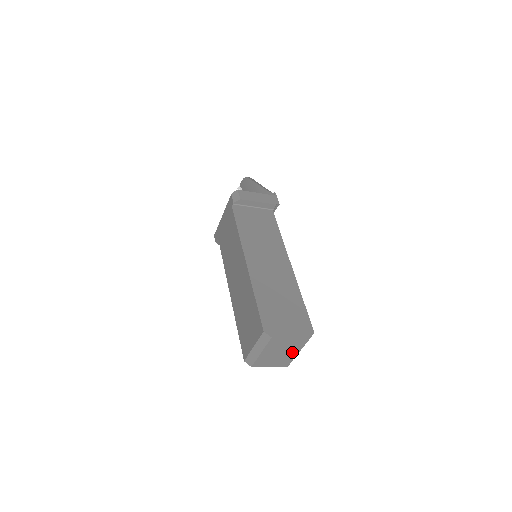
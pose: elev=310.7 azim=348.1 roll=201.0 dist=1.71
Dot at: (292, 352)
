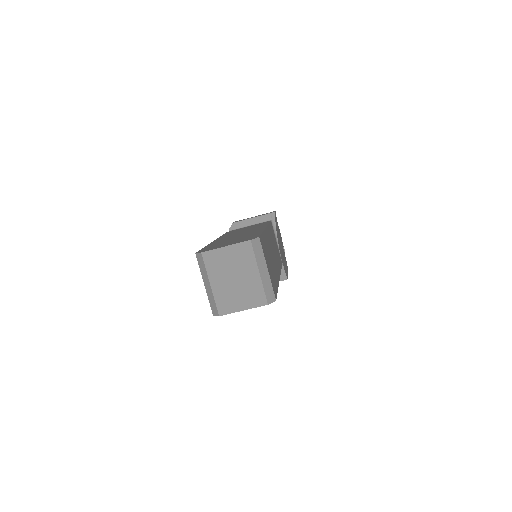
Dot at: (250, 274)
